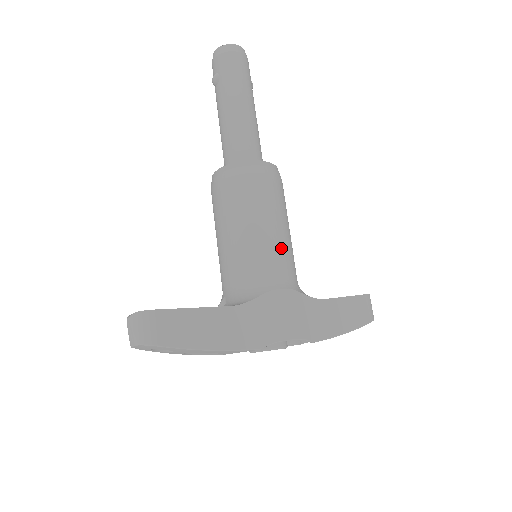
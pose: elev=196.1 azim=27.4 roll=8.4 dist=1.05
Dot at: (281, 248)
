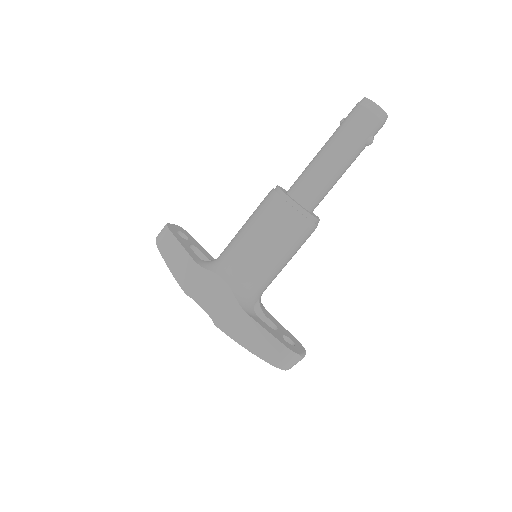
Dot at: (248, 260)
